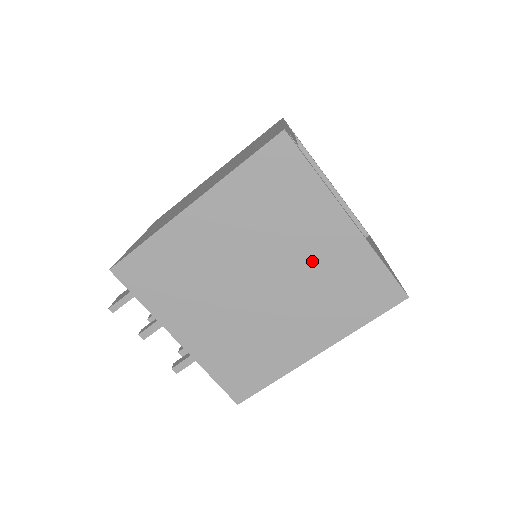
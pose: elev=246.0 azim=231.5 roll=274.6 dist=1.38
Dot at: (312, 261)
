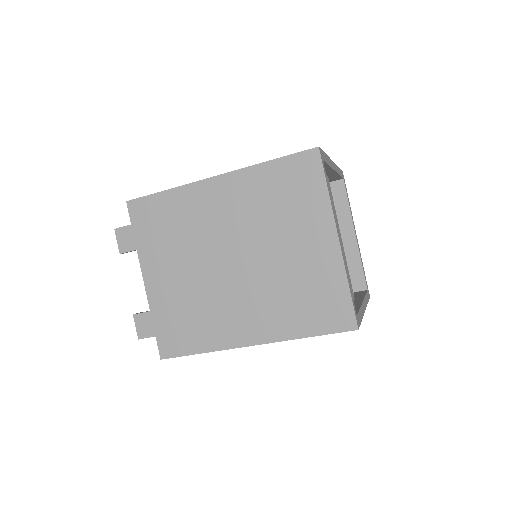
Dot at: occluded
